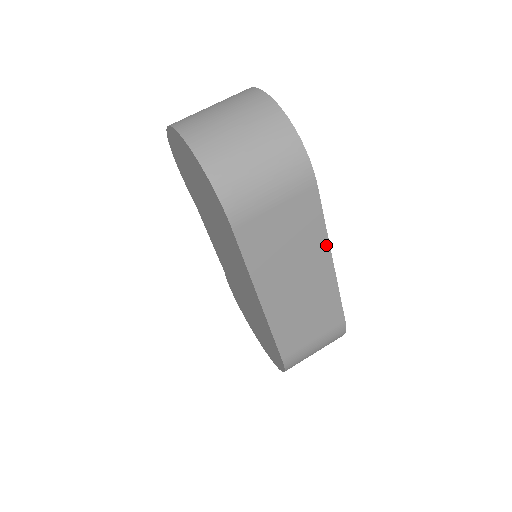
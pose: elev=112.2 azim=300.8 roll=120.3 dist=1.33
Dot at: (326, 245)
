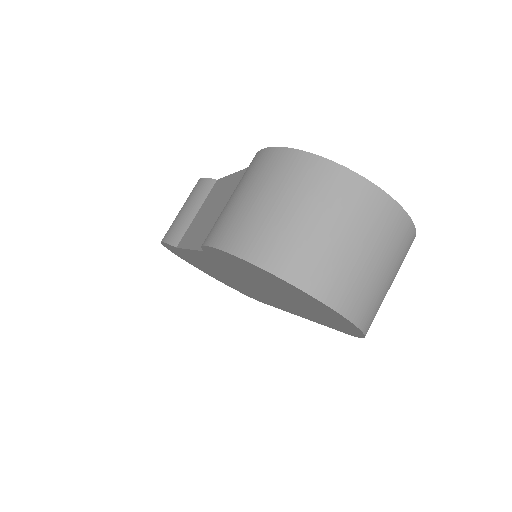
Dot at: occluded
